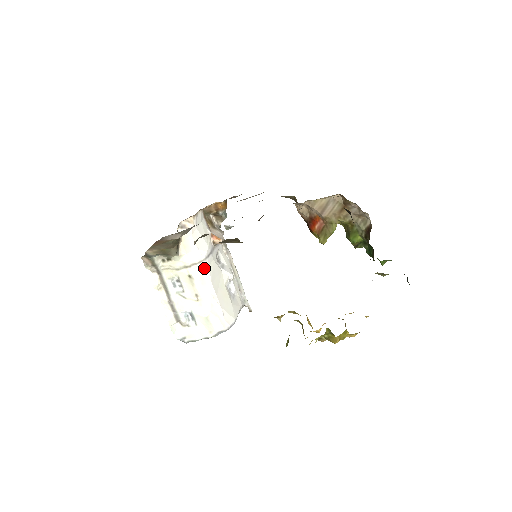
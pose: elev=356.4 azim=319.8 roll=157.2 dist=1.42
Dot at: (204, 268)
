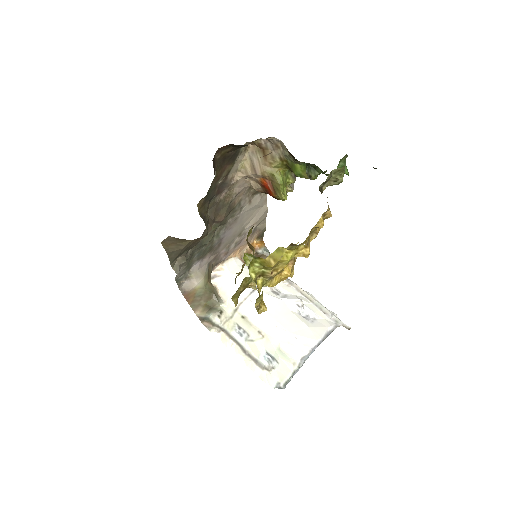
Dot at: (253, 303)
